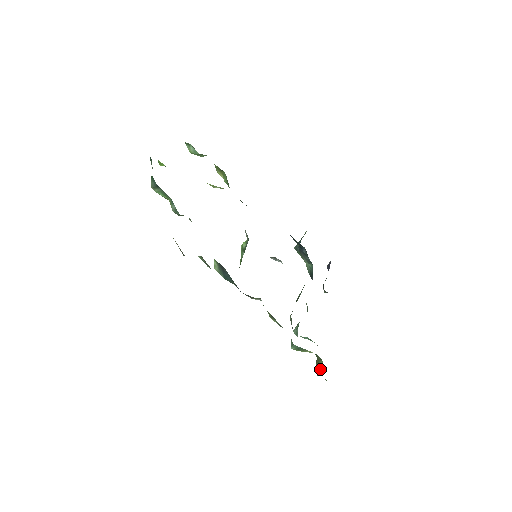
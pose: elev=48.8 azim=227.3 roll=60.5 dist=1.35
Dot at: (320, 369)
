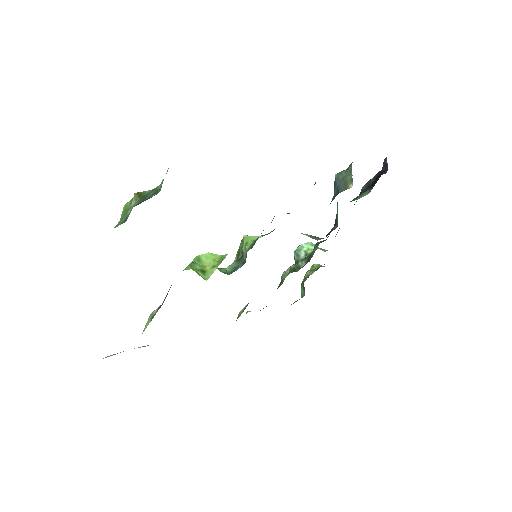
Dot at: (302, 292)
